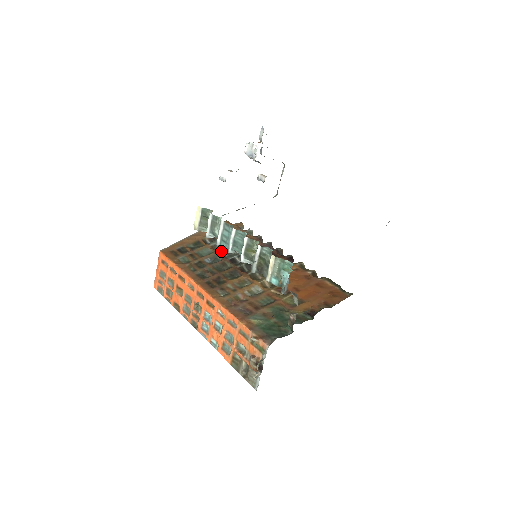
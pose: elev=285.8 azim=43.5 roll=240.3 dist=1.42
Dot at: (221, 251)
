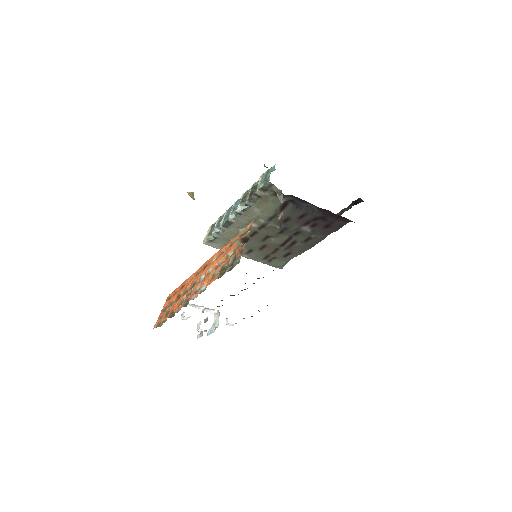
Dot at: occluded
